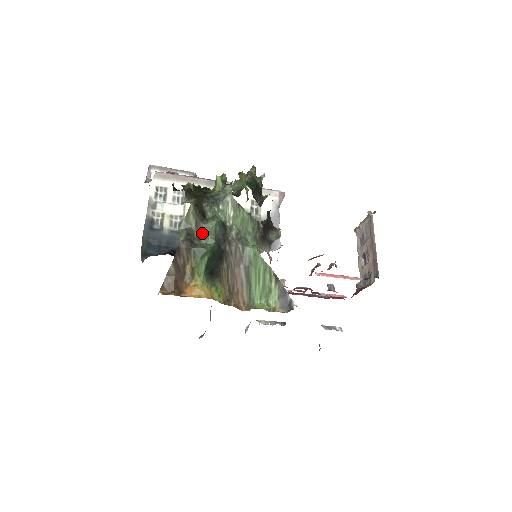
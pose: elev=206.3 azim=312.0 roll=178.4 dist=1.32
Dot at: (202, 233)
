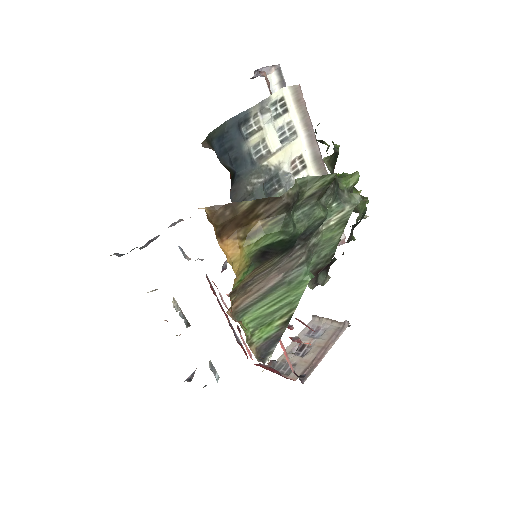
Dot at: (304, 209)
